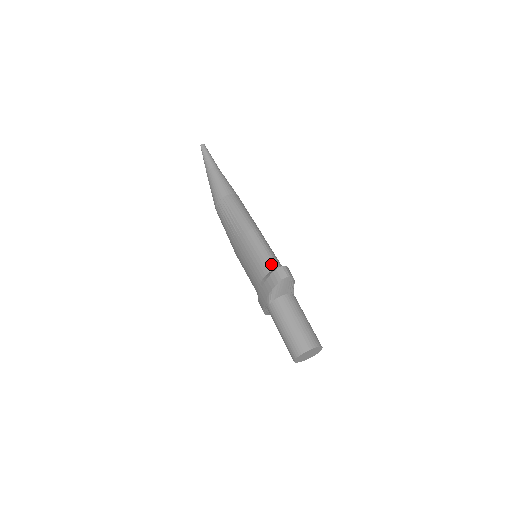
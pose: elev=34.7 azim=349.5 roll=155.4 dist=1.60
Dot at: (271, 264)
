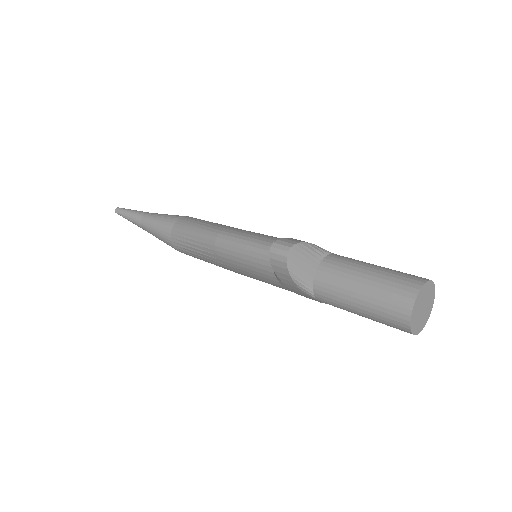
Dot at: (264, 255)
